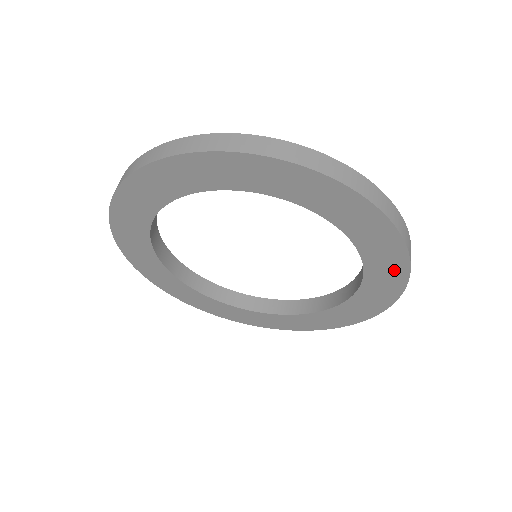
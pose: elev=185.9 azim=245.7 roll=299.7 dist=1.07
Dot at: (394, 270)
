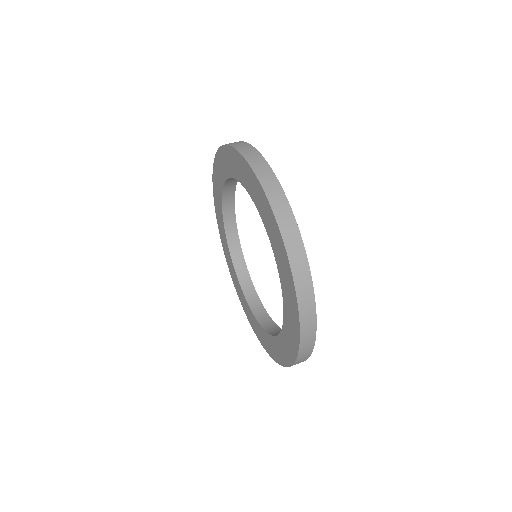
Dot at: (287, 272)
